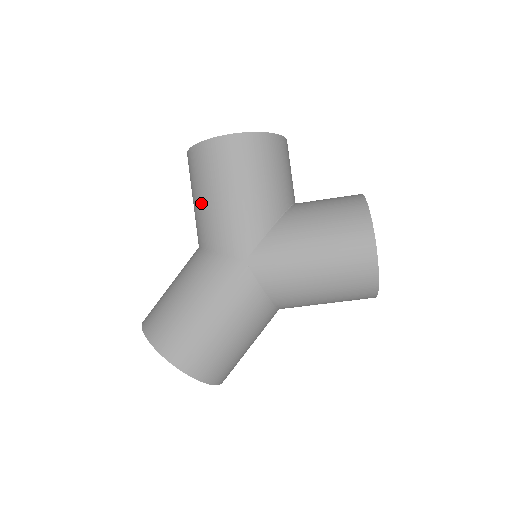
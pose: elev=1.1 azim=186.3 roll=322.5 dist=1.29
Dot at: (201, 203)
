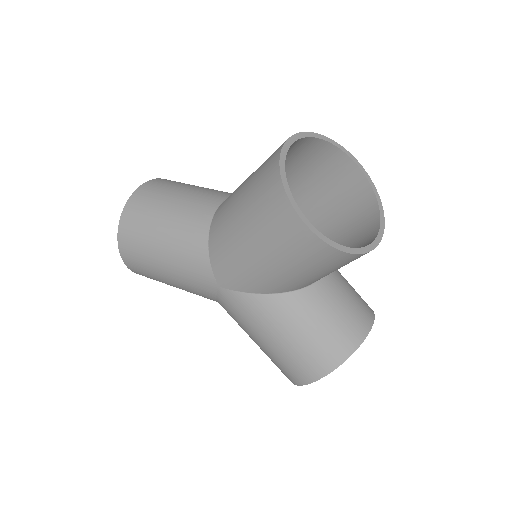
Dot at: (236, 212)
